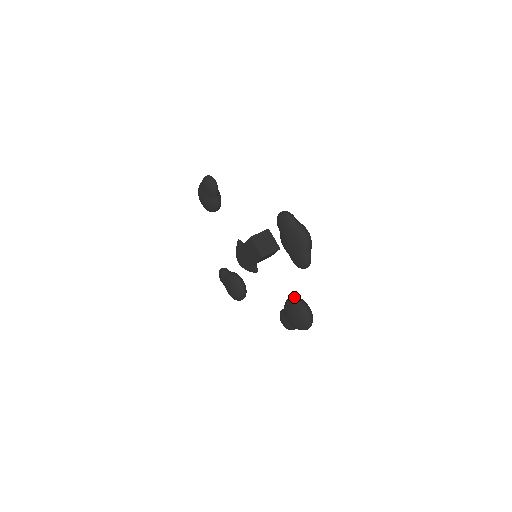
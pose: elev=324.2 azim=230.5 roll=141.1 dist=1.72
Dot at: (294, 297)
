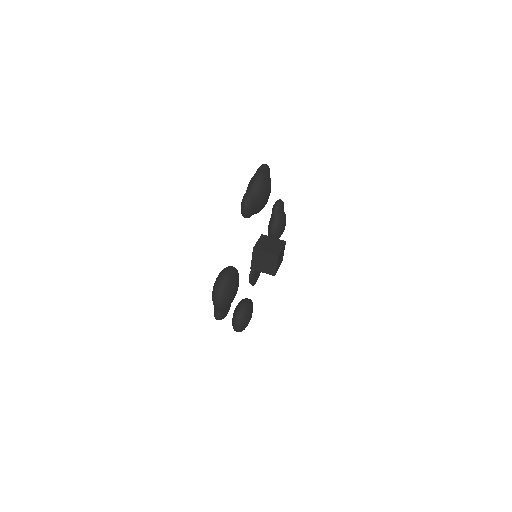
Dot at: occluded
